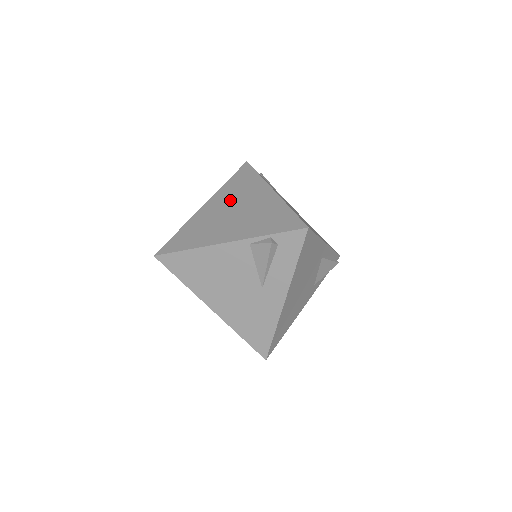
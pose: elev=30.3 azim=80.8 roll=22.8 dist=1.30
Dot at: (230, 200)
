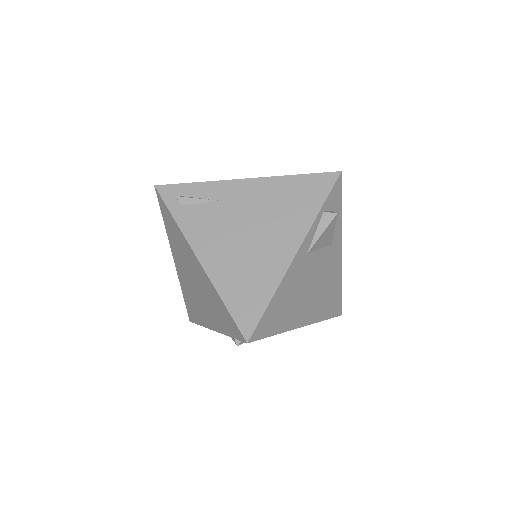
Dot at: (182, 262)
